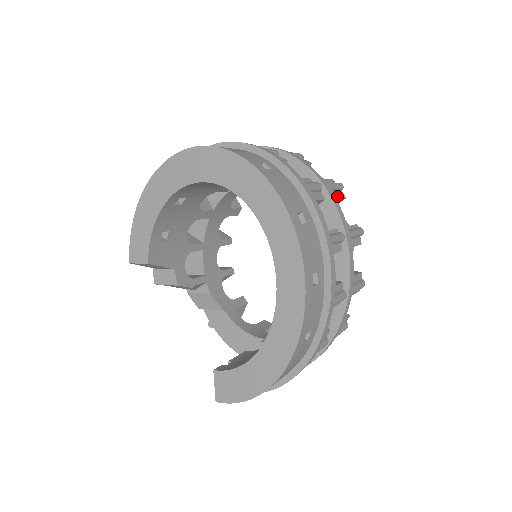
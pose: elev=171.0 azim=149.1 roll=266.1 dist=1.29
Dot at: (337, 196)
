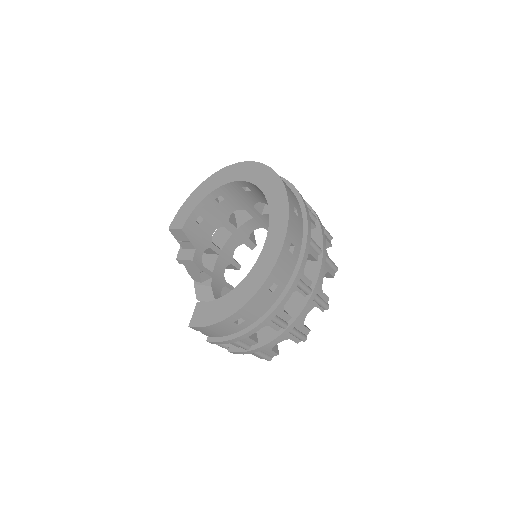
Dot at: (326, 237)
